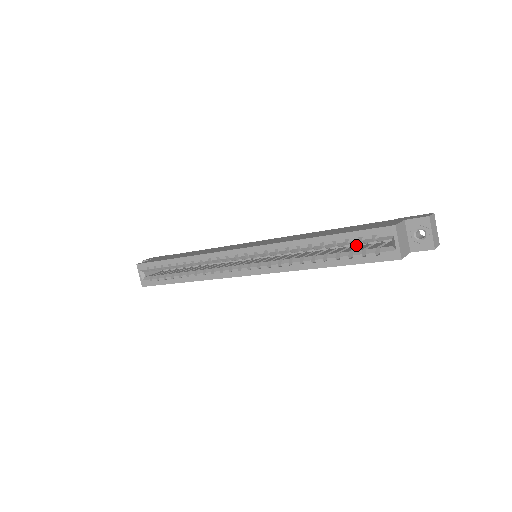
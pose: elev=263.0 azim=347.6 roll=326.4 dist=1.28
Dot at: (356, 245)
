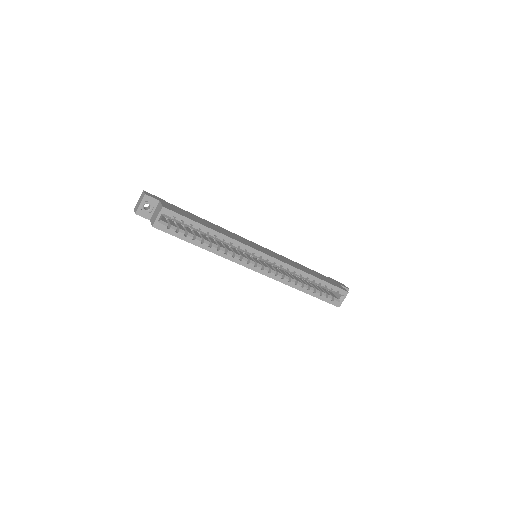
Dot at: occluded
